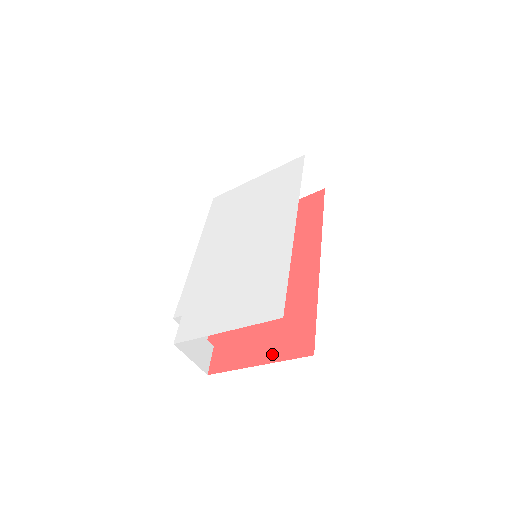
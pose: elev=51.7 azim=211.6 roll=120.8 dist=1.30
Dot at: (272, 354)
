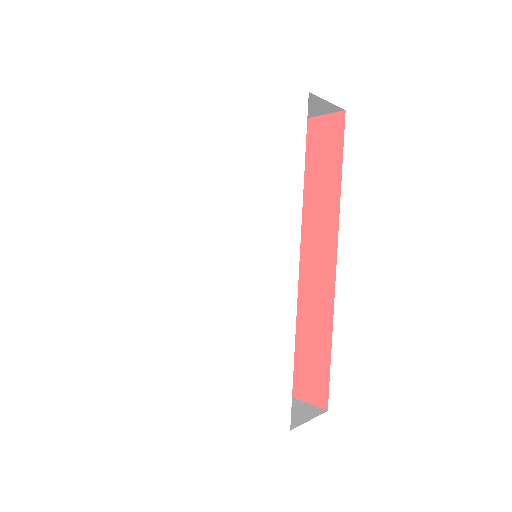
Dot at: occluded
